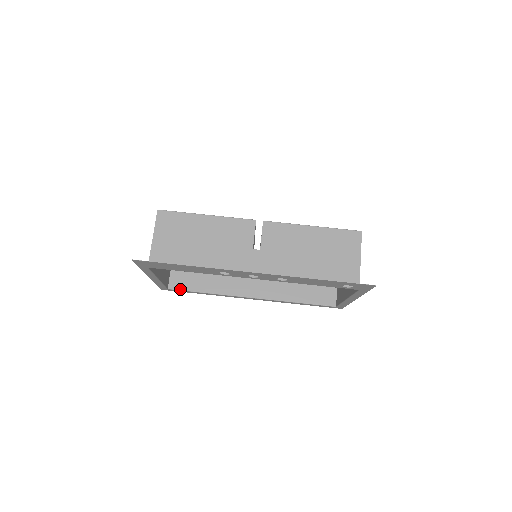
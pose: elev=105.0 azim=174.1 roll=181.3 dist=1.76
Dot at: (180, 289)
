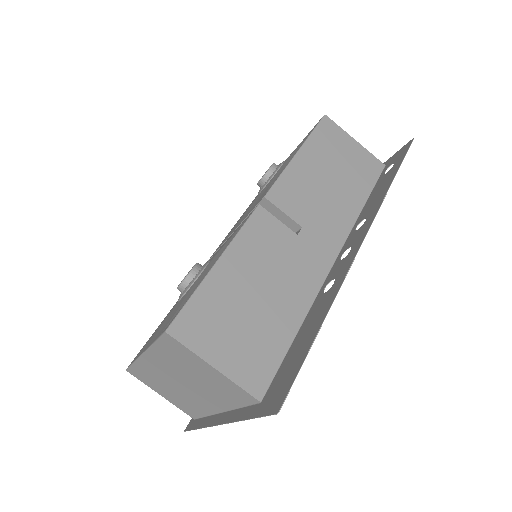
Dot at: occluded
